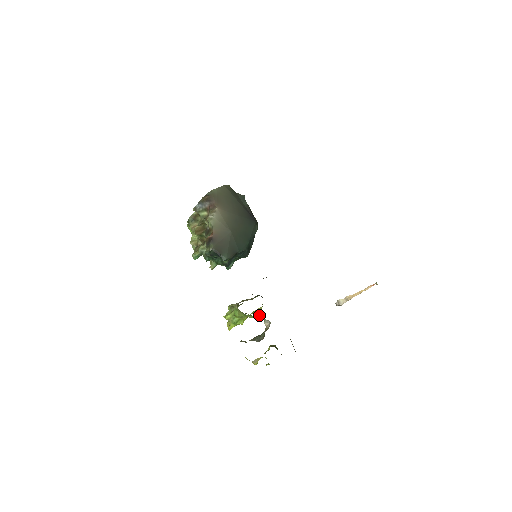
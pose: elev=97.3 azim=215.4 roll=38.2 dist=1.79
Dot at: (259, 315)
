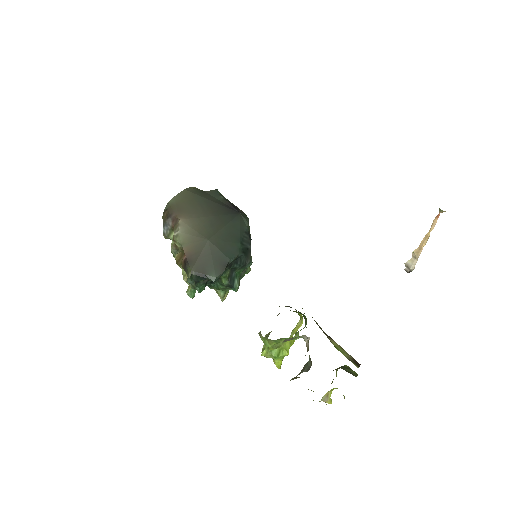
Dot at: (295, 333)
